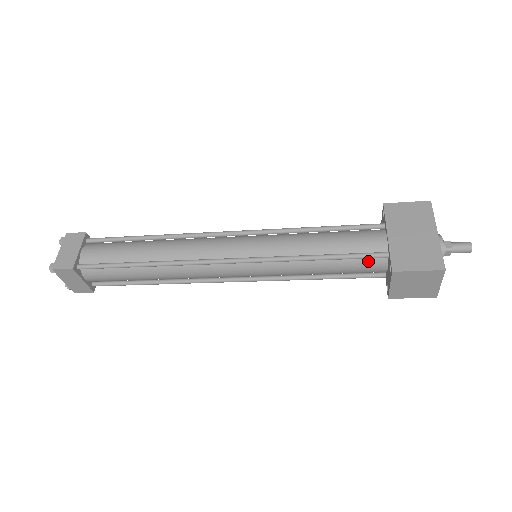
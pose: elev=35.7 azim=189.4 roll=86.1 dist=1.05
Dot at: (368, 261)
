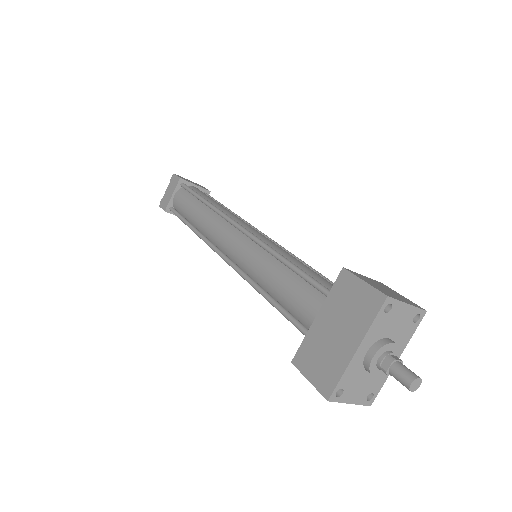
Dot at: occluded
